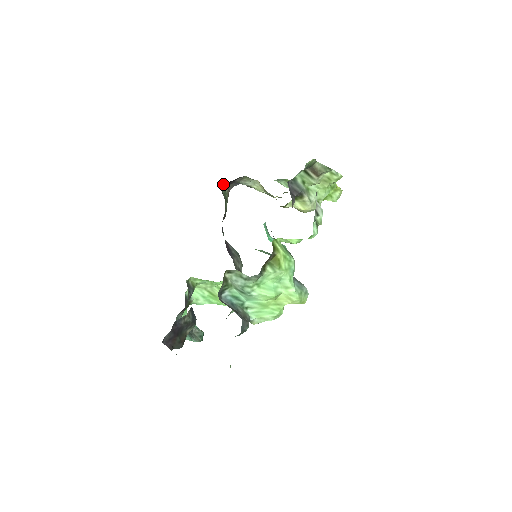
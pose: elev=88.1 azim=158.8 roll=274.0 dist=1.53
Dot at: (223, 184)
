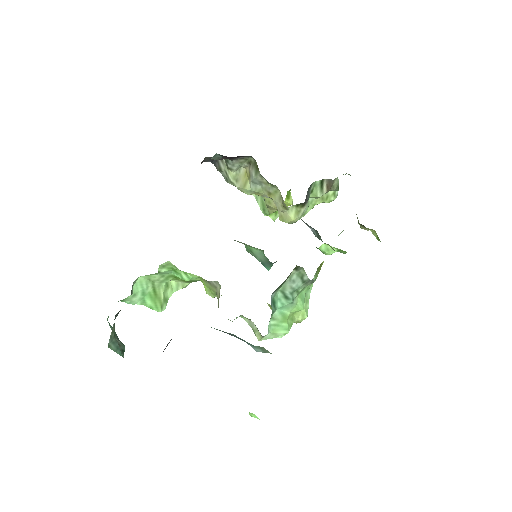
Dot at: occluded
